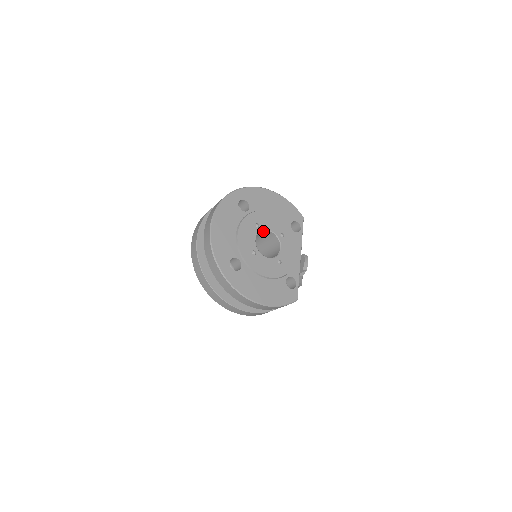
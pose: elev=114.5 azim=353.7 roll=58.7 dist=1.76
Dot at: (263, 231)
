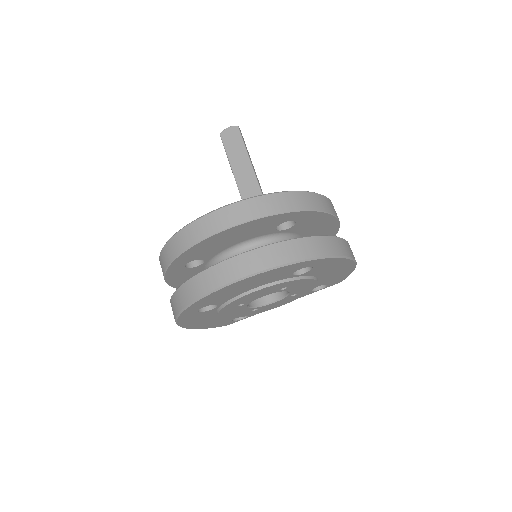
Dot at: occluded
